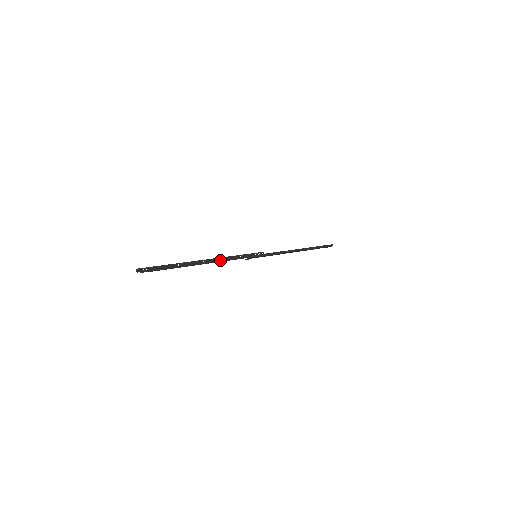
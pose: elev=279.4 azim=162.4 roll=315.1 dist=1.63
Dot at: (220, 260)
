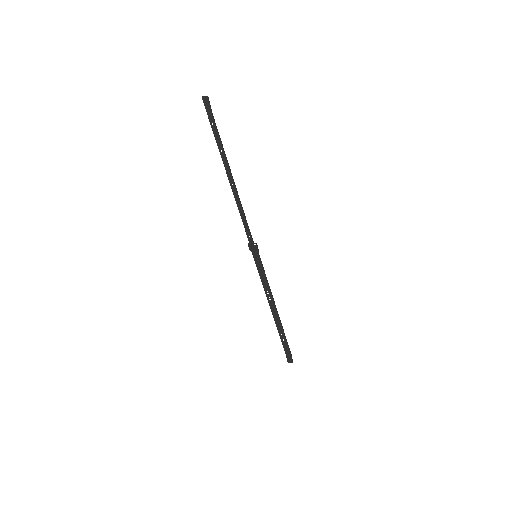
Dot at: occluded
